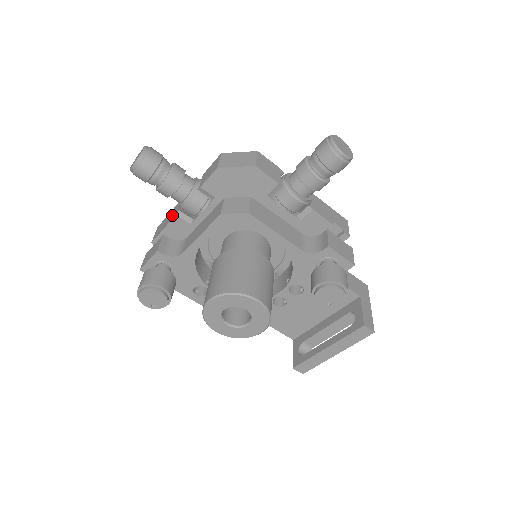
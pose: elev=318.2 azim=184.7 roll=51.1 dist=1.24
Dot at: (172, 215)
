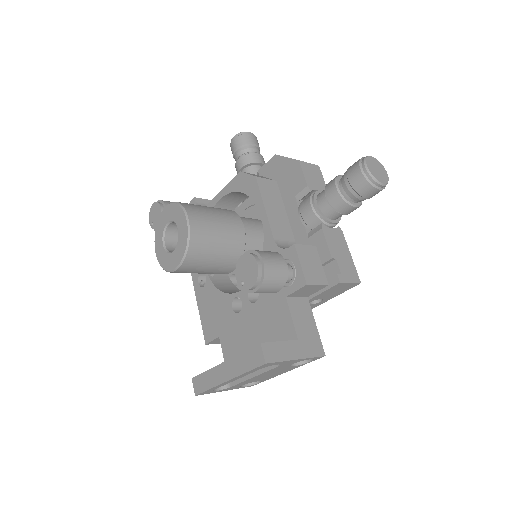
Dot at: occluded
